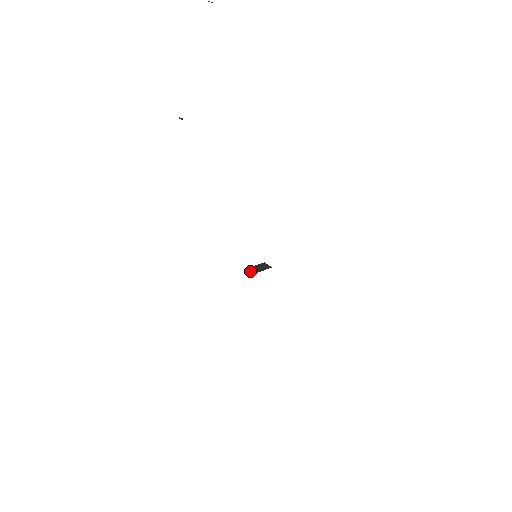
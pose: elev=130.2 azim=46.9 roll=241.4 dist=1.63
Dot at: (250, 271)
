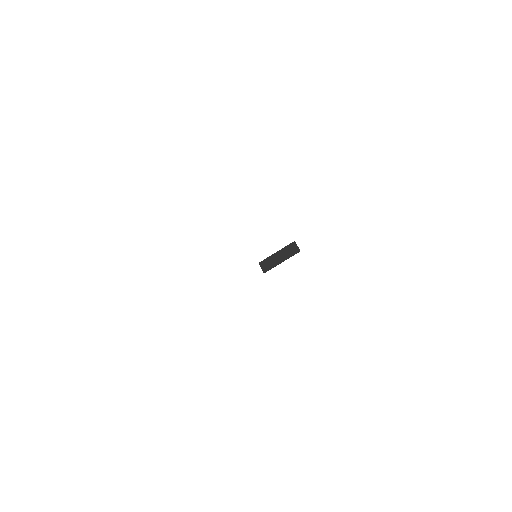
Dot at: (261, 268)
